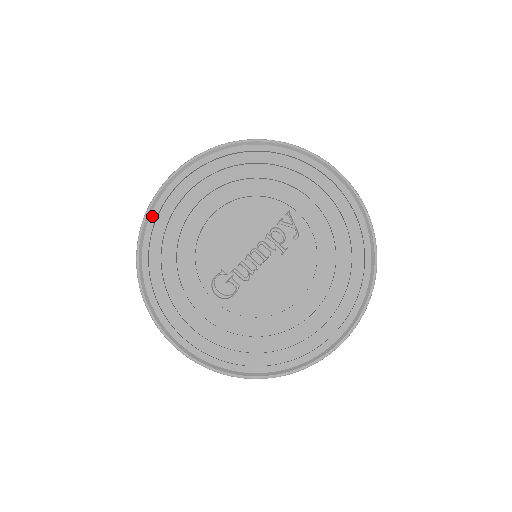
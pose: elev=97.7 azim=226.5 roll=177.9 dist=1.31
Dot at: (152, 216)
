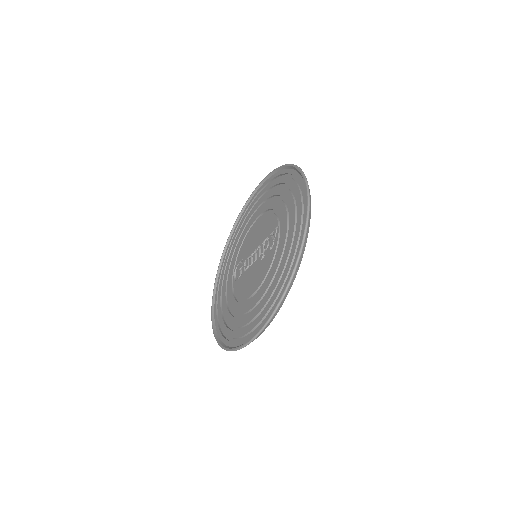
Dot at: (243, 213)
